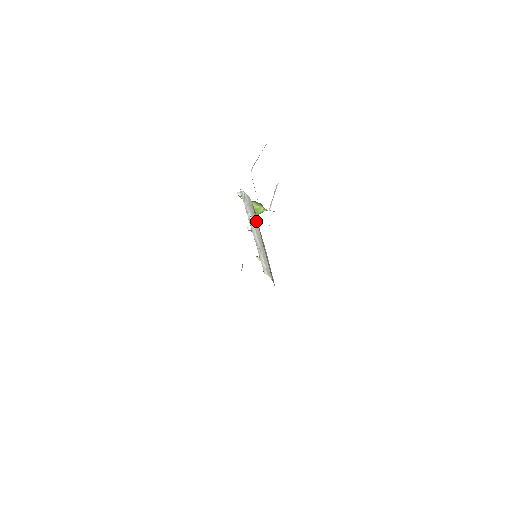
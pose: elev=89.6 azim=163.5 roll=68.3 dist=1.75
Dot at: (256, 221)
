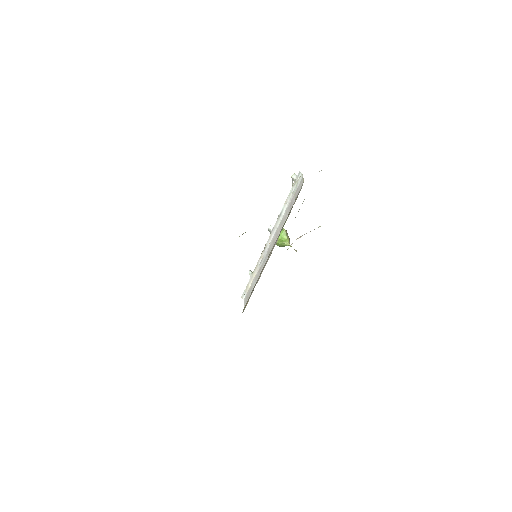
Dot at: (287, 215)
